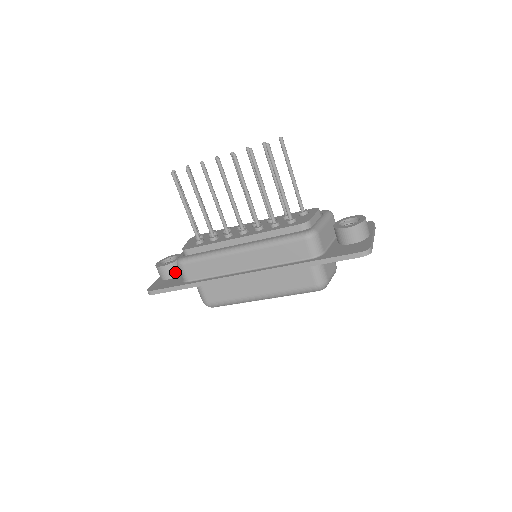
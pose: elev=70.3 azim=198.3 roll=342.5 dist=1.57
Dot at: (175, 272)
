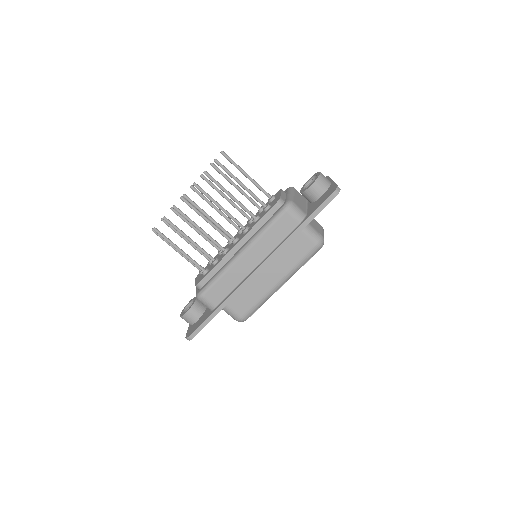
Dot at: (199, 311)
